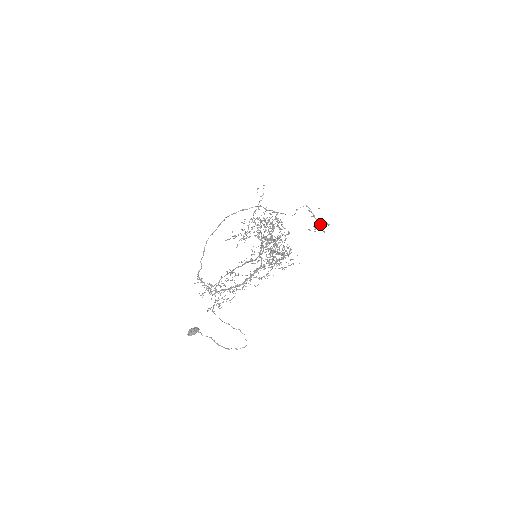
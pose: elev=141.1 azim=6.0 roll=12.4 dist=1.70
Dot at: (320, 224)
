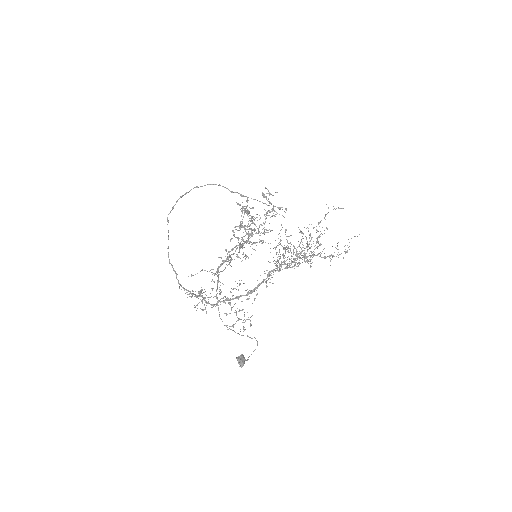
Dot at: (280, 209)
